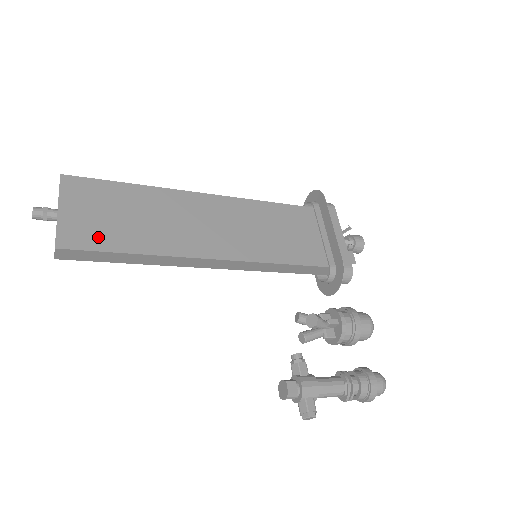
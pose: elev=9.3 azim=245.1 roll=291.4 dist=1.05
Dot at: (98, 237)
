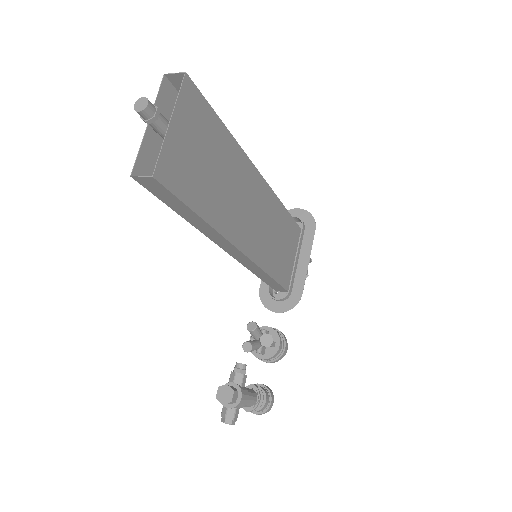
Dot at: (186, 181)
